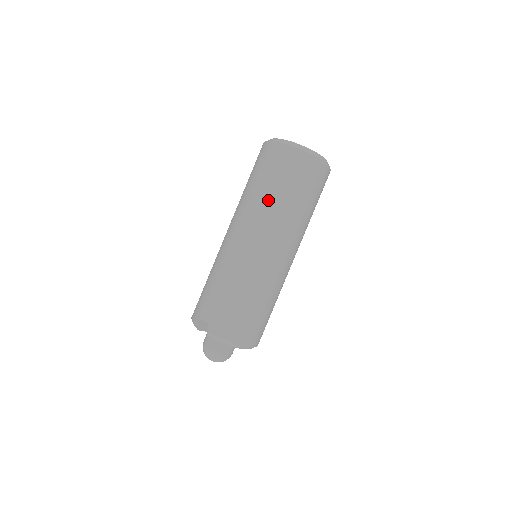
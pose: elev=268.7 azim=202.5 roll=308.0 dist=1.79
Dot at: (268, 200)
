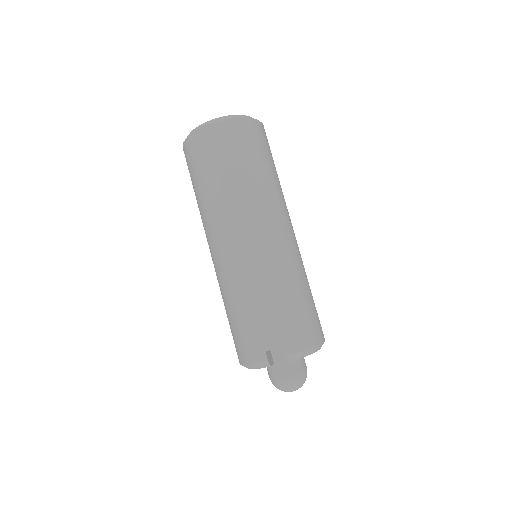
Dot at: (247, 183)
